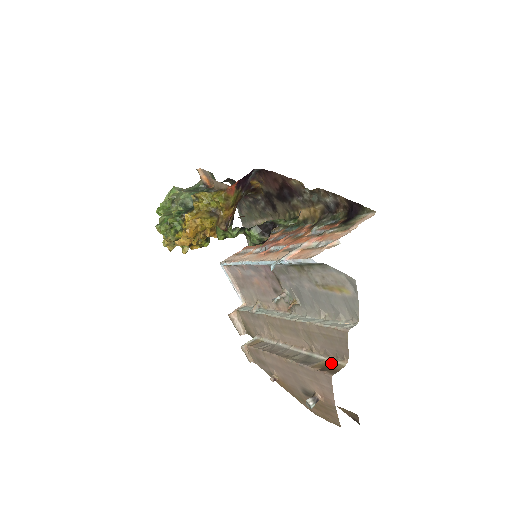
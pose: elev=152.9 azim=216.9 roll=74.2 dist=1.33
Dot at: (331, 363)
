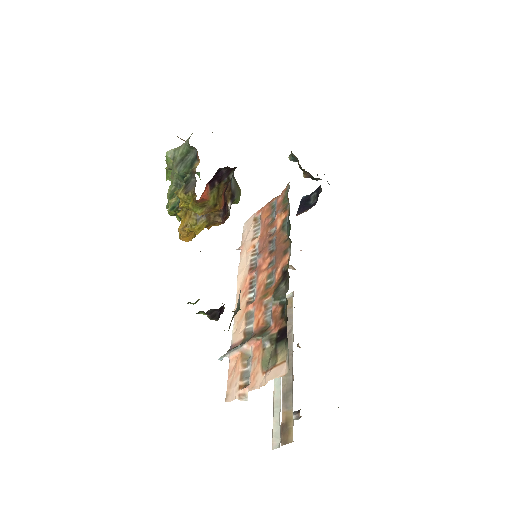
Dot at: (291, 423)
